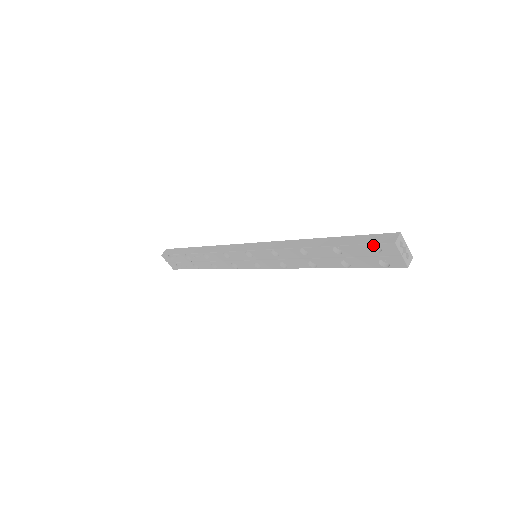
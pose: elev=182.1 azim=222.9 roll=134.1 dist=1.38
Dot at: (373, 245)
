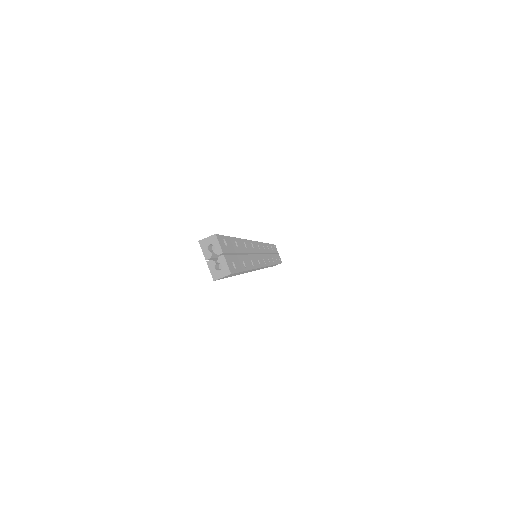
Dot at: occluded
